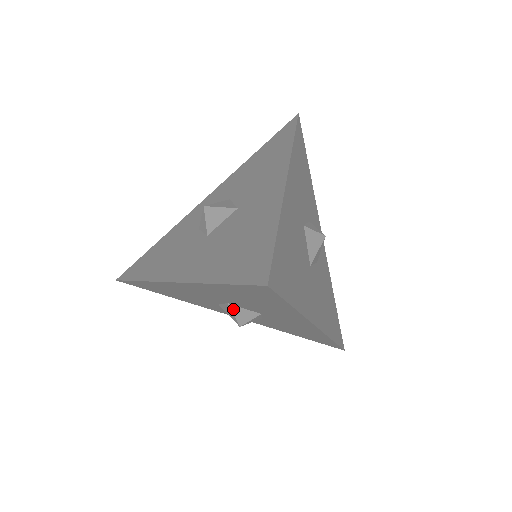
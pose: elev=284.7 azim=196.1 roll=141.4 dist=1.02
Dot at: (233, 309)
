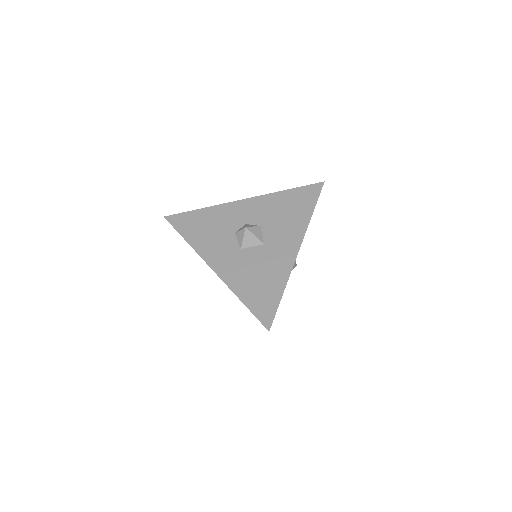
Dot at: occluded
